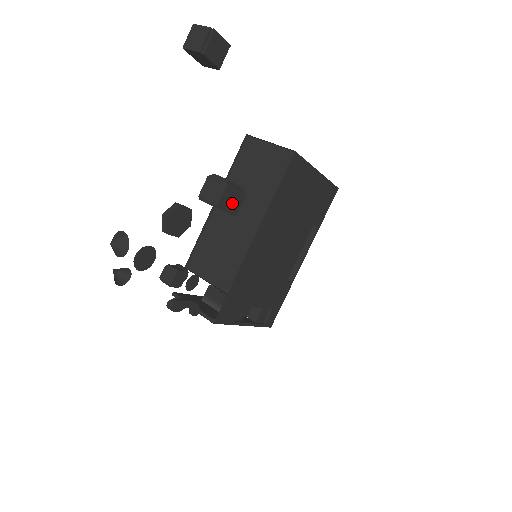
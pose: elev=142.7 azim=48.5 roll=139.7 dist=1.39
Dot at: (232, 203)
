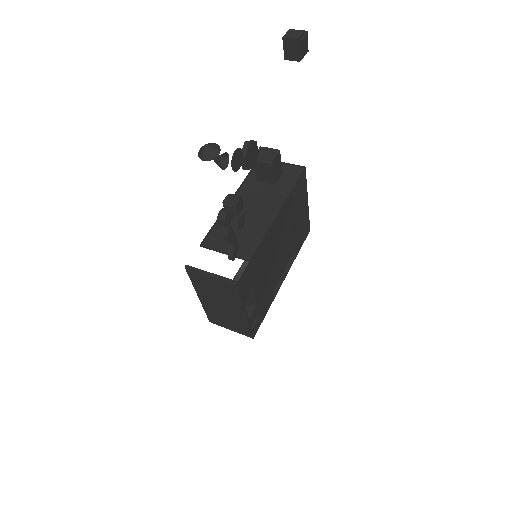
Dot at: (277, 170)
